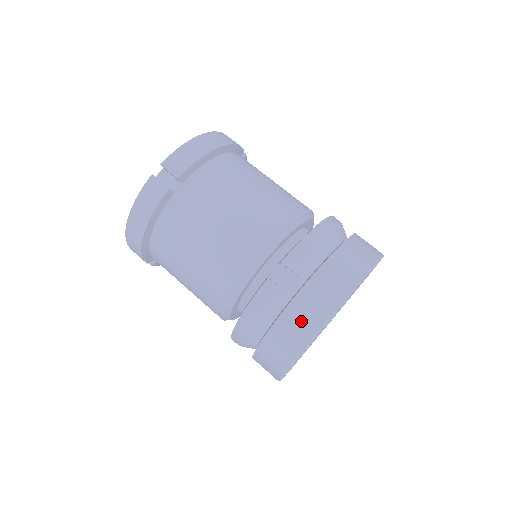
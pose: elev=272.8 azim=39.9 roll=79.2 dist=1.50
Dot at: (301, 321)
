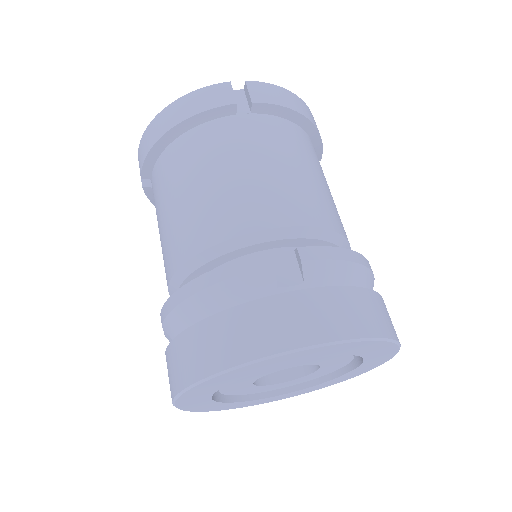
Dot at: (271, 325)
